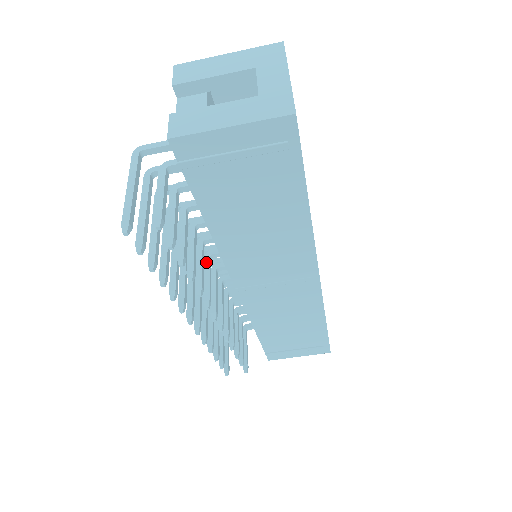
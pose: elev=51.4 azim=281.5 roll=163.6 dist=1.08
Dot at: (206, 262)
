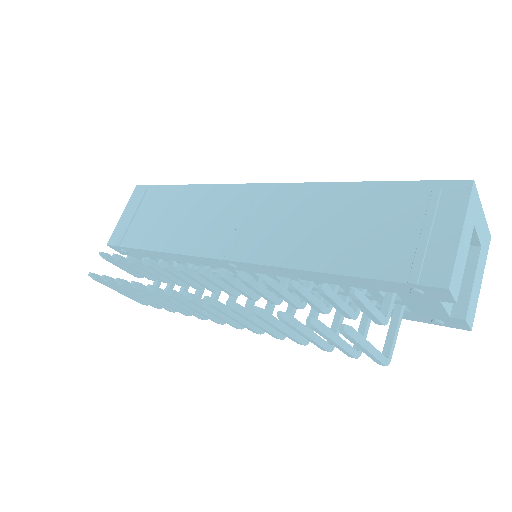
Dot at: occluded
